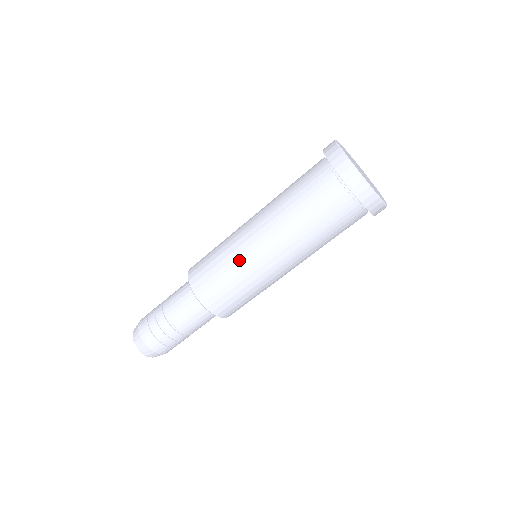
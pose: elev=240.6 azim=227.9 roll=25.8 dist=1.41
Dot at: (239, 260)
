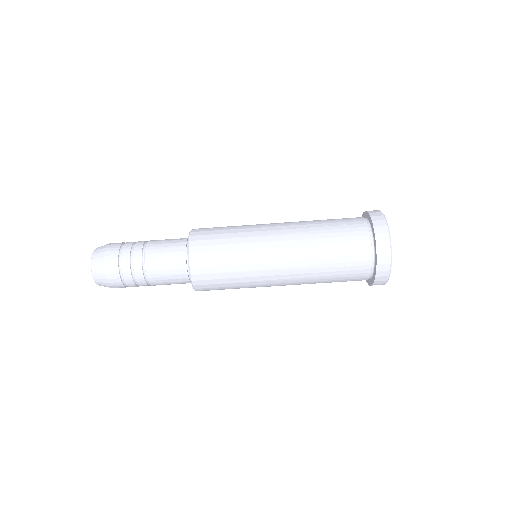
Dot at: (249, 240)
